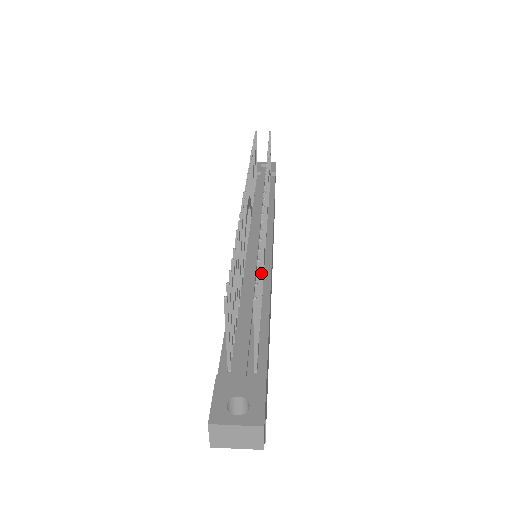
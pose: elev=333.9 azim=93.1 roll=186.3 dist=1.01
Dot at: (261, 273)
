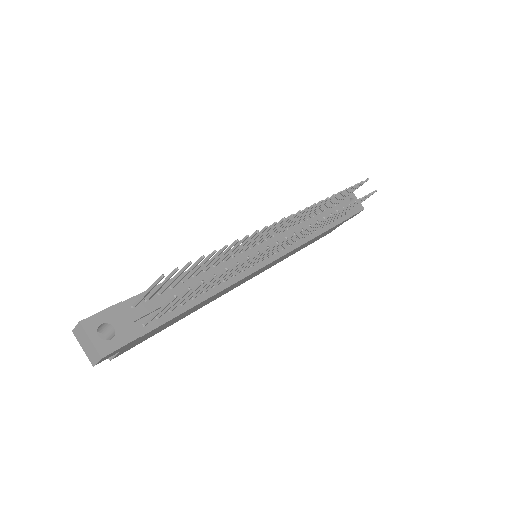
Dot at: (221, 278)
